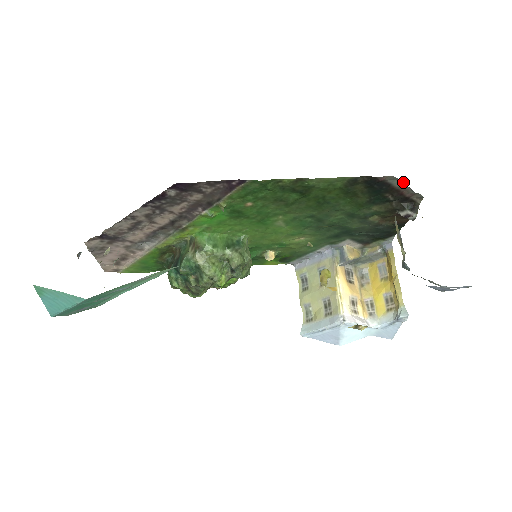
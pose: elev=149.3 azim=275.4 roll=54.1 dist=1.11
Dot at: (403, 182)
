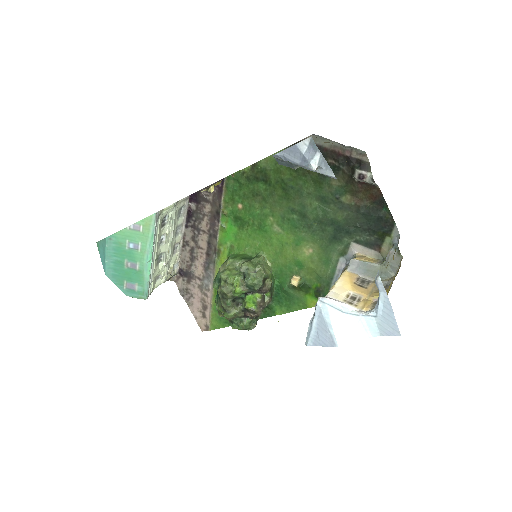
Dot at: (328, 139)
